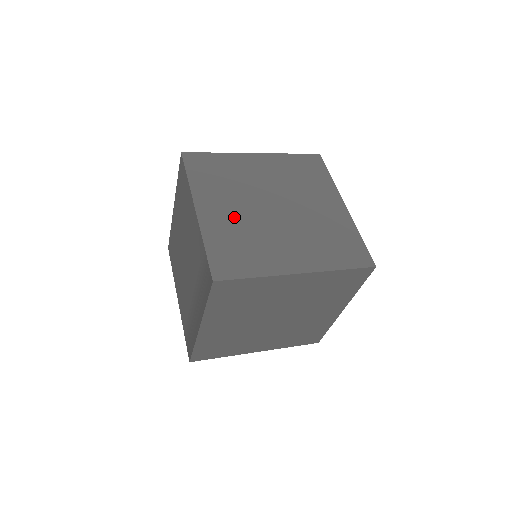
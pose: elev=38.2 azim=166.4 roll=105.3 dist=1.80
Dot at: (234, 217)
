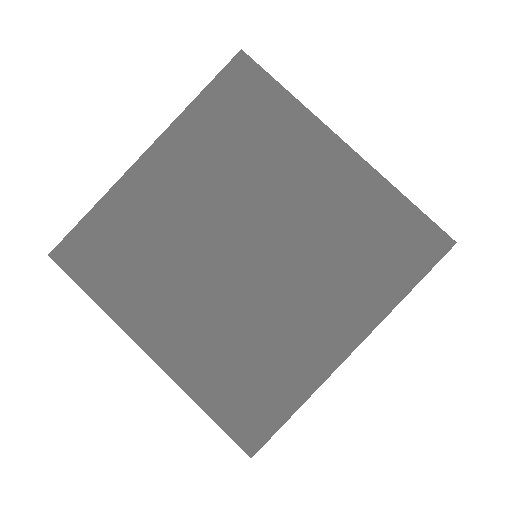
Dot at: occluded
